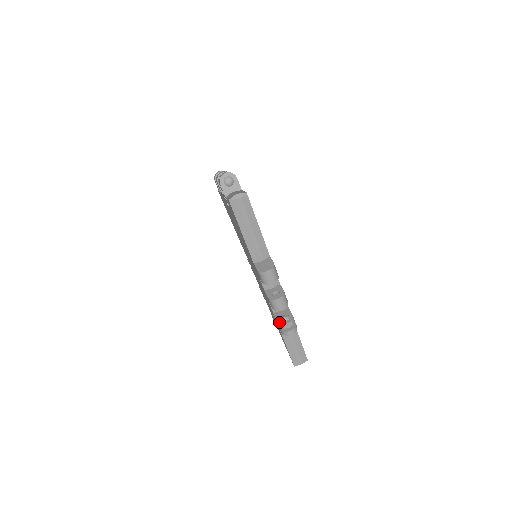
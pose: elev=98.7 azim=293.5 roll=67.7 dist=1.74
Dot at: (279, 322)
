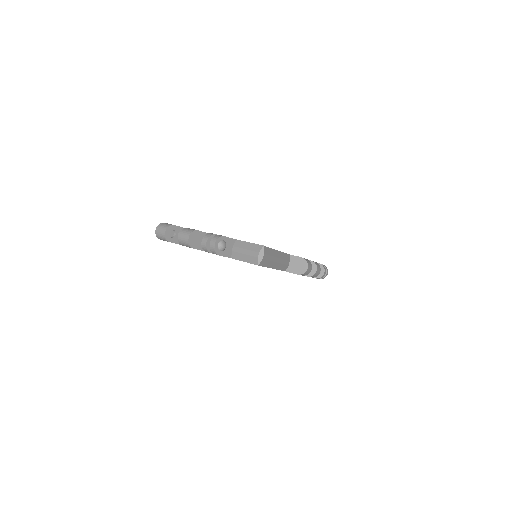
Dot at: (317, 278)
